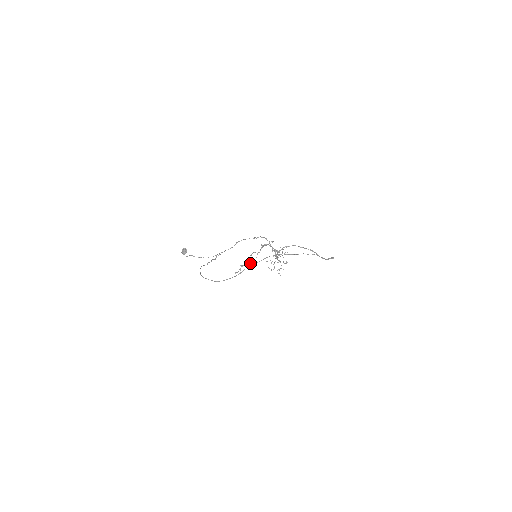
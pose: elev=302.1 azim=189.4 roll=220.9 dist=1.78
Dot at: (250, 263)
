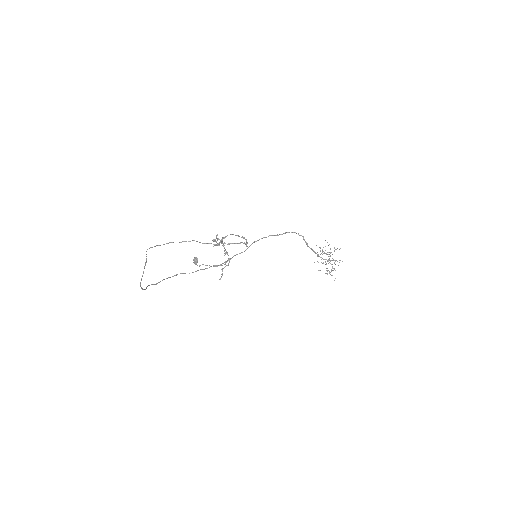
Dot at: (227, 265)
